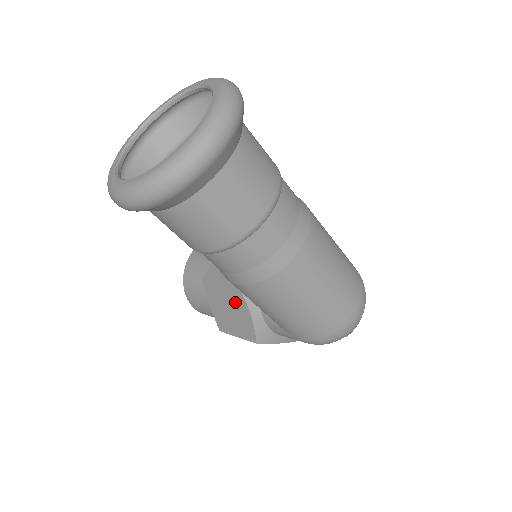
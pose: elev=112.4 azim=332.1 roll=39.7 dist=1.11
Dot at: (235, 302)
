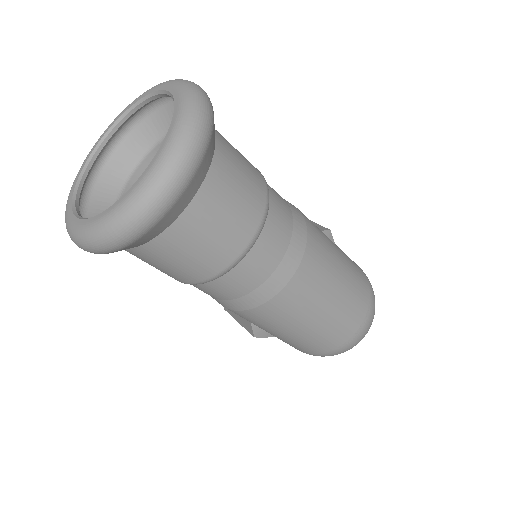
Dot at: occluded
